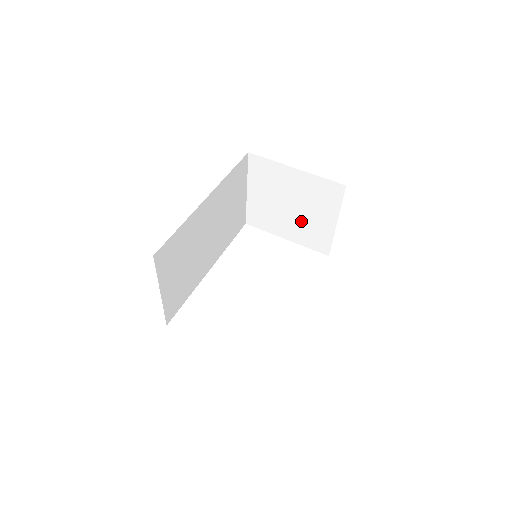
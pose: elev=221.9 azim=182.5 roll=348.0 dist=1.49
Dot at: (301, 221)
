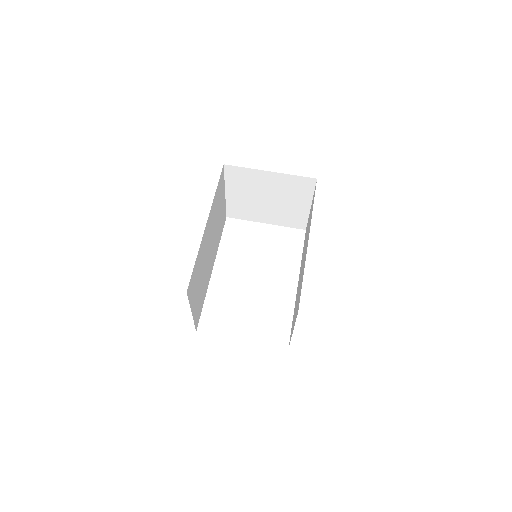
Dot at: (278, 209)
